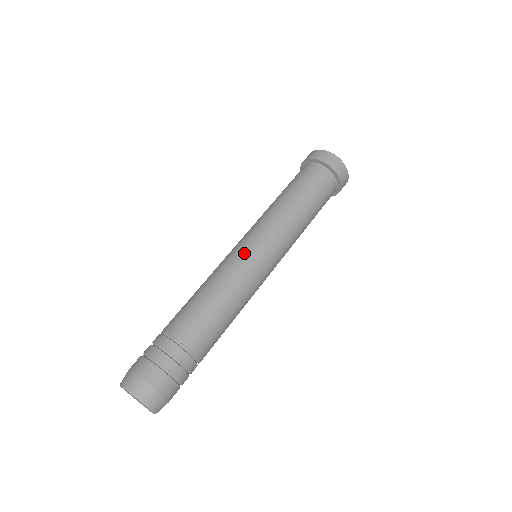
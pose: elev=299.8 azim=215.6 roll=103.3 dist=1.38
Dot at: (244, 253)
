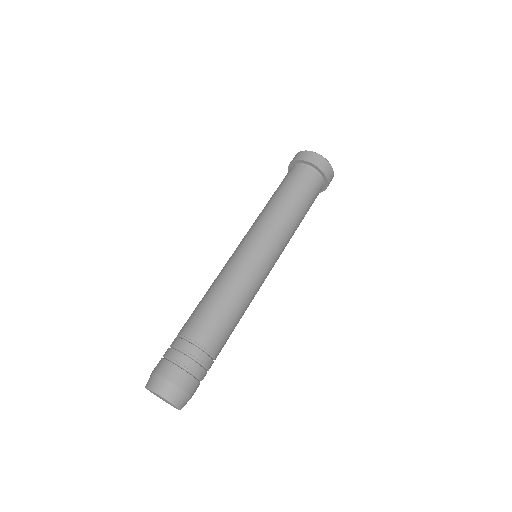
Dot at: (256, 261)
